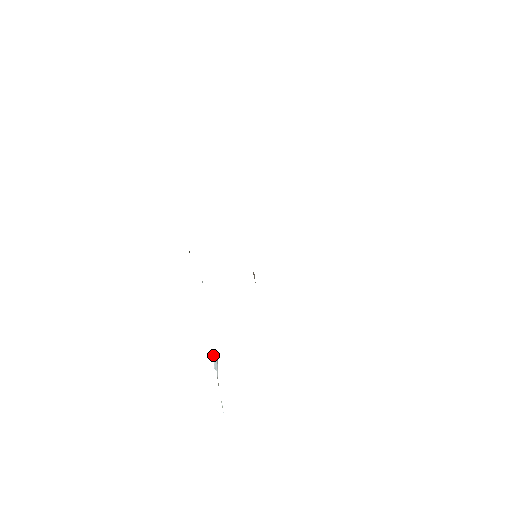
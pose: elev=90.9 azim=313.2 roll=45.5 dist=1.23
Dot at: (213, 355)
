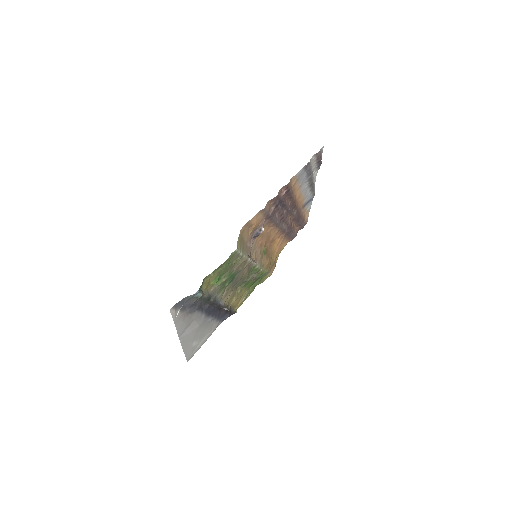
Dot at: occluded
